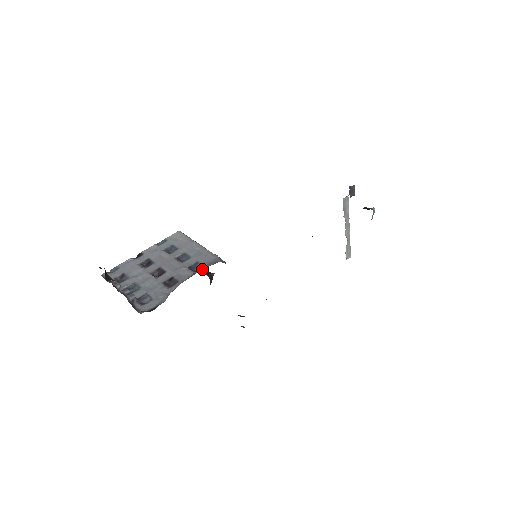
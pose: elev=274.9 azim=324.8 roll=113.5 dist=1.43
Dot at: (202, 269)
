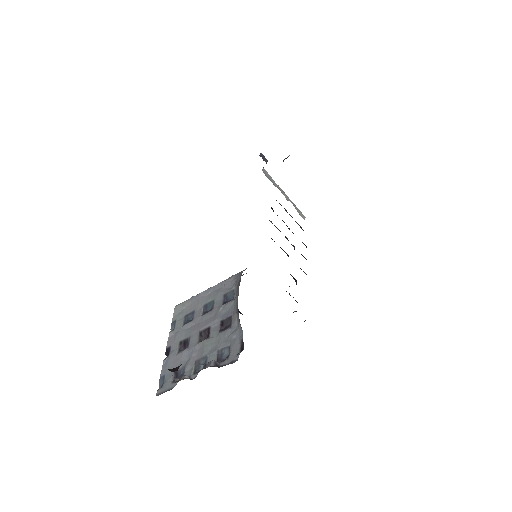
Dot at: (238, 286)
